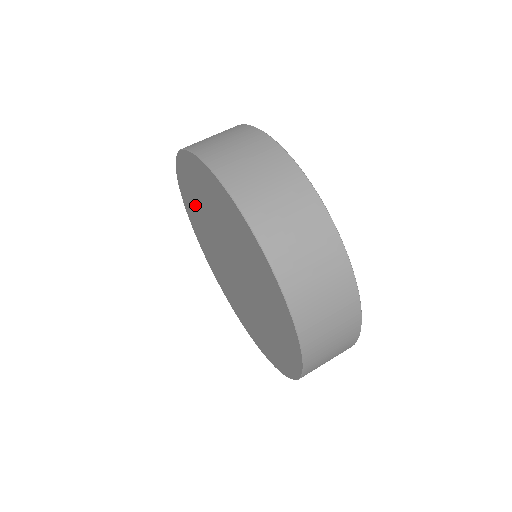
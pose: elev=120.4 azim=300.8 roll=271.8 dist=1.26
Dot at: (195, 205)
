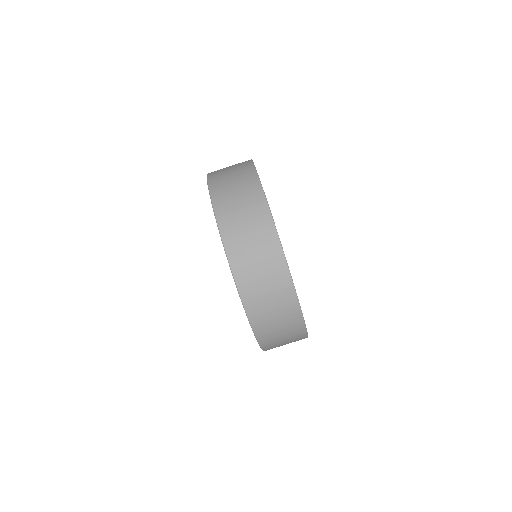
Dot at: occluded
